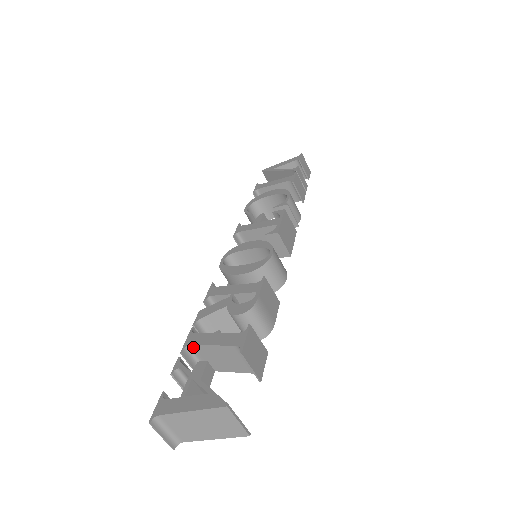
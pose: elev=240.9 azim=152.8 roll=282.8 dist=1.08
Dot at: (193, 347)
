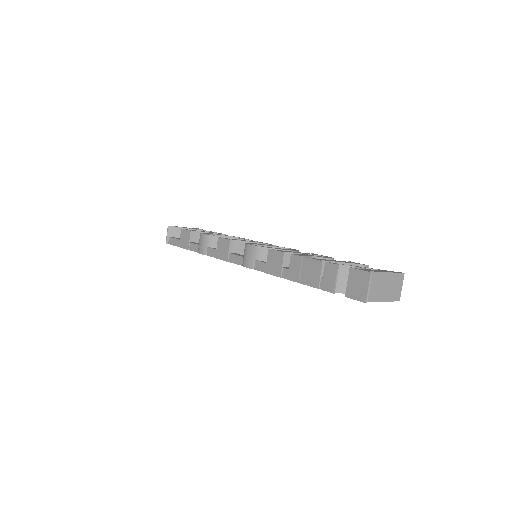
Dot at: (324, 262)
